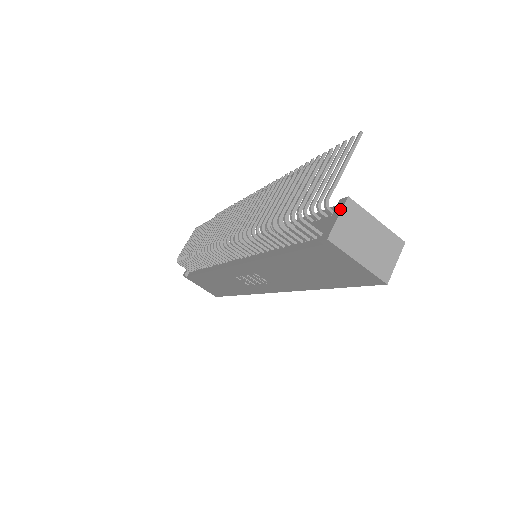
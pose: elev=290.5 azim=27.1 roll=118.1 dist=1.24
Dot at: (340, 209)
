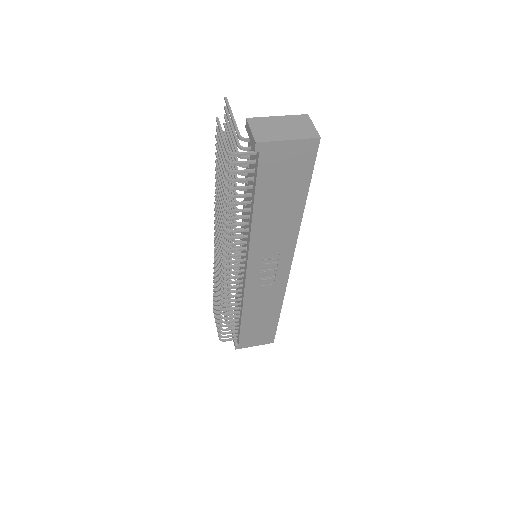
Dot at: (248, 127)
